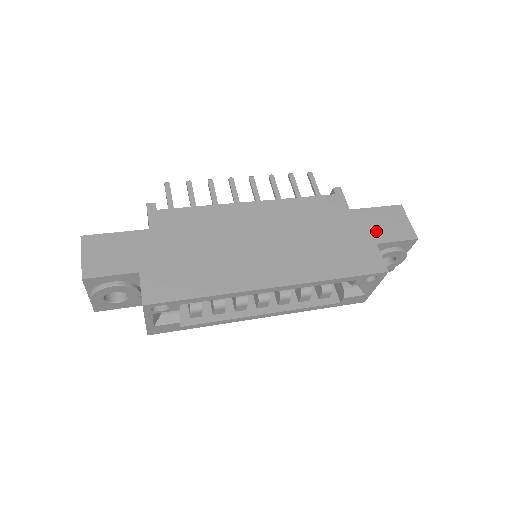
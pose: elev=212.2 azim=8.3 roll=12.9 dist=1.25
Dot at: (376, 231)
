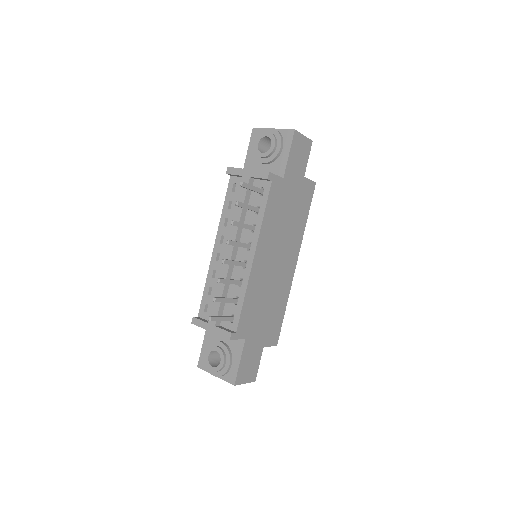
Dot at: (299, 170)
